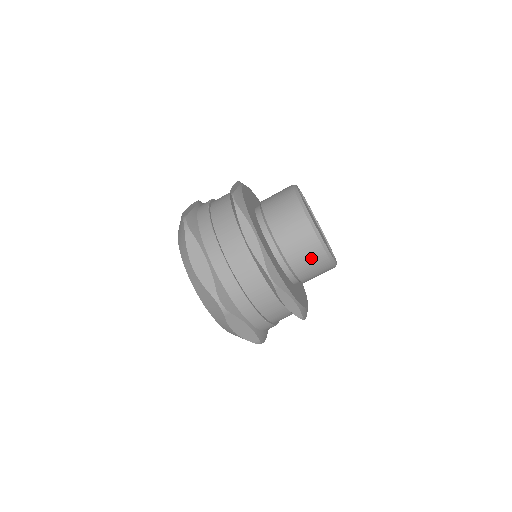
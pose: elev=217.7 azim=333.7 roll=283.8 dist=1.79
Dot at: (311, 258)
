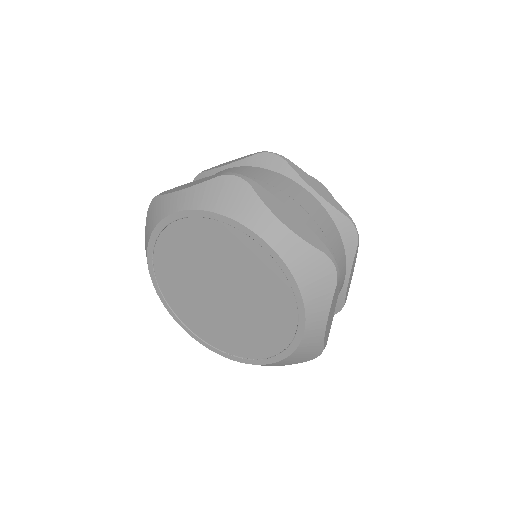
Dot at: occluded
